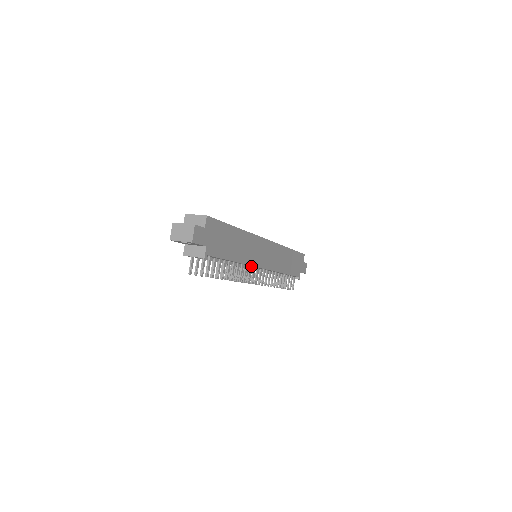
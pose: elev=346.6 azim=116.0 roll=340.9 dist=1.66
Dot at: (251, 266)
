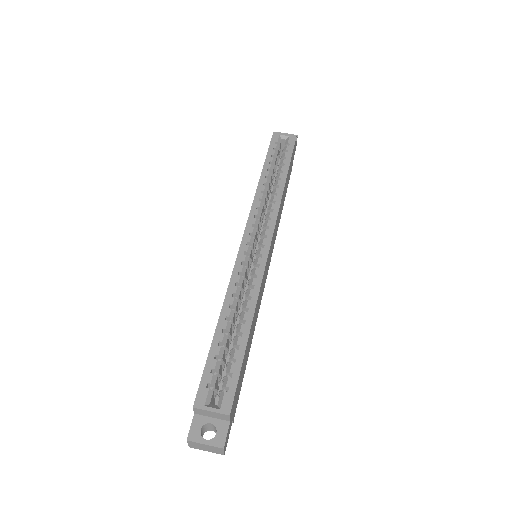
Dot at: occluded
